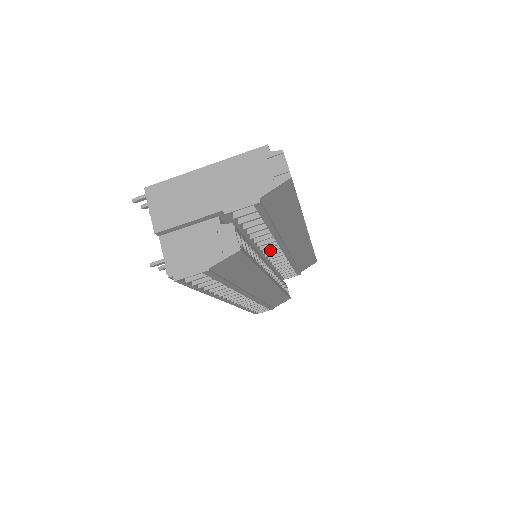
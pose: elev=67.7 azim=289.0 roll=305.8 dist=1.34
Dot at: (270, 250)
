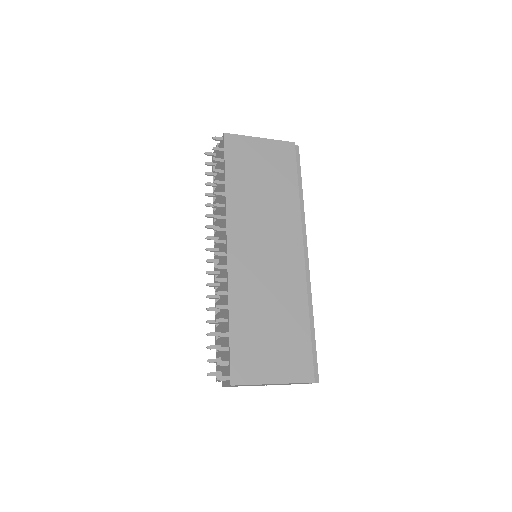
Dot at: occluded
